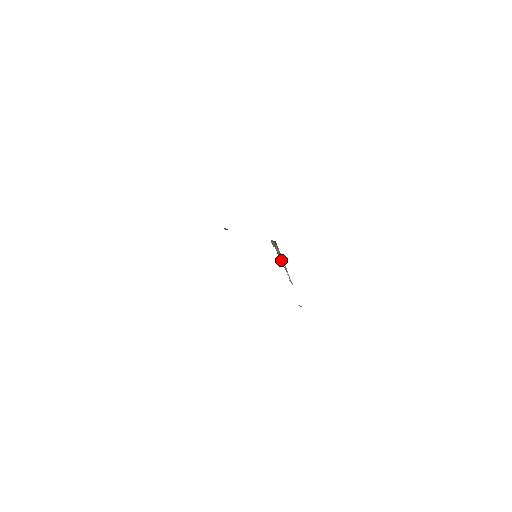
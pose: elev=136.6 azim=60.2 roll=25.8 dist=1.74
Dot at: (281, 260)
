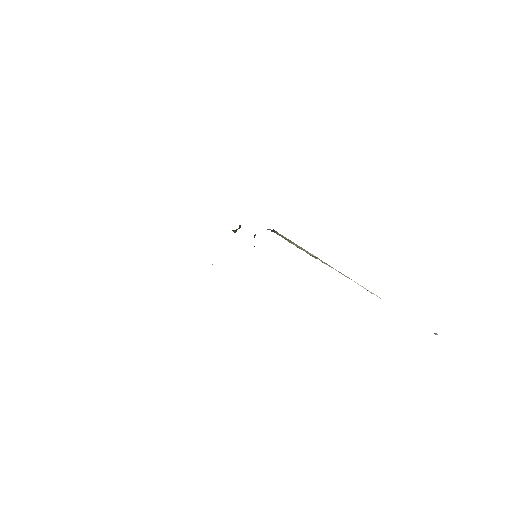
Dot at: occluded
